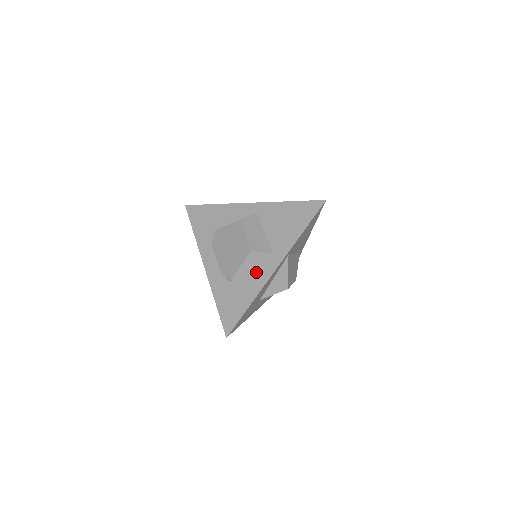
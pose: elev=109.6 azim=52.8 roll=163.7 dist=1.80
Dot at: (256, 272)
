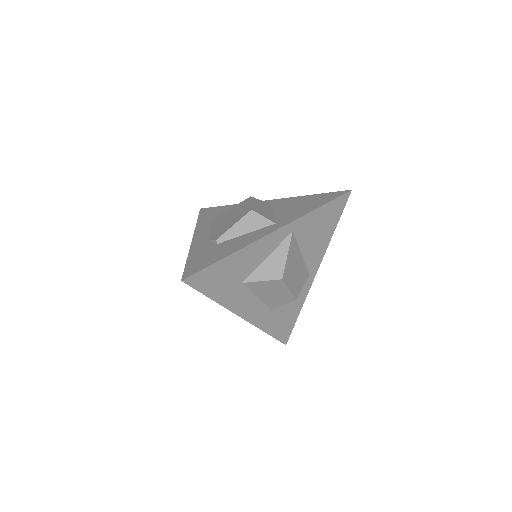
Dot at: (249, 235)
